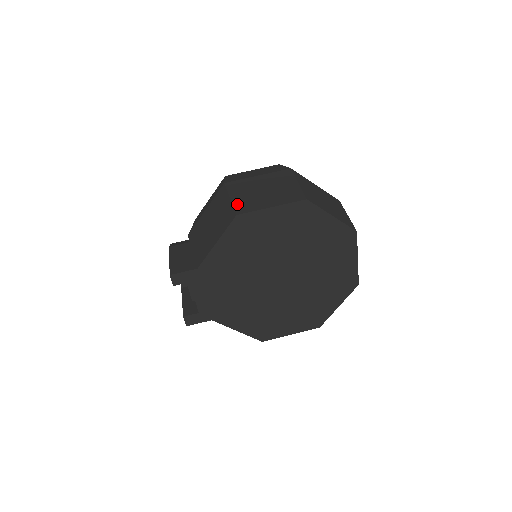
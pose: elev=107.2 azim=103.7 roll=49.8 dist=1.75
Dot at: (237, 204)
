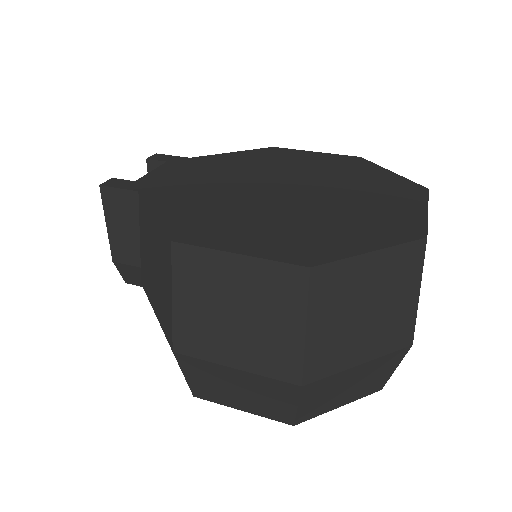
Dot at: occluded
